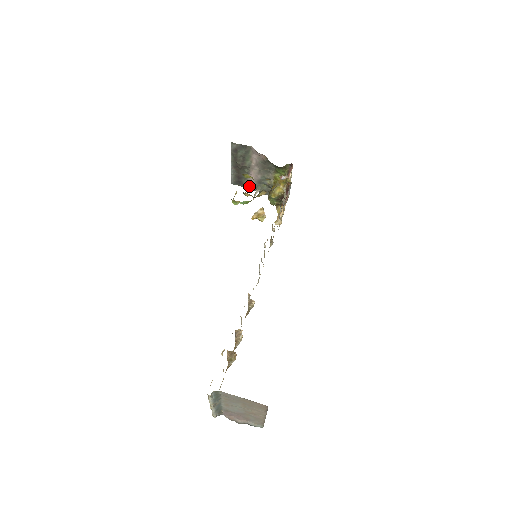
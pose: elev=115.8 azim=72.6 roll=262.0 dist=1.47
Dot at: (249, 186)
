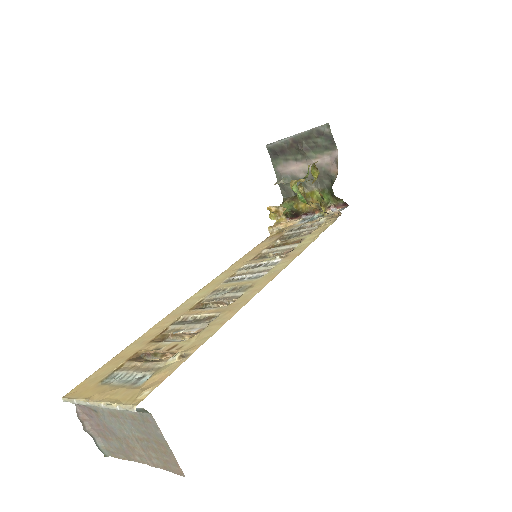
Dot at: (278, 167)
